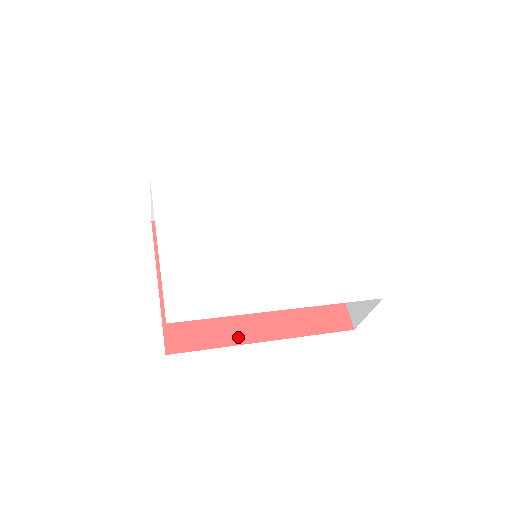
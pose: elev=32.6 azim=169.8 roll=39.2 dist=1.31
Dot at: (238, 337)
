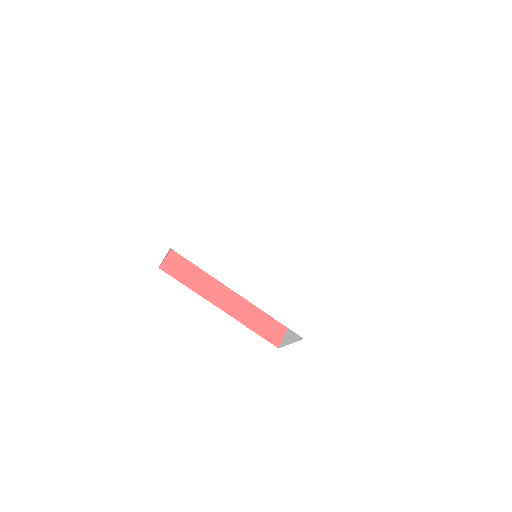
Dot at: (207, 293)
